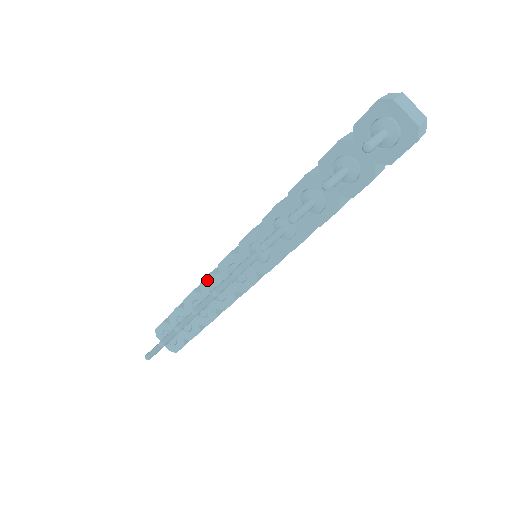
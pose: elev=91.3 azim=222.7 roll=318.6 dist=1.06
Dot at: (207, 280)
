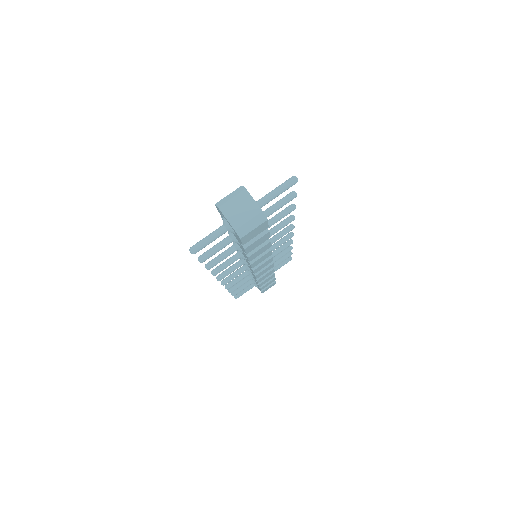
Dot at: occluded
